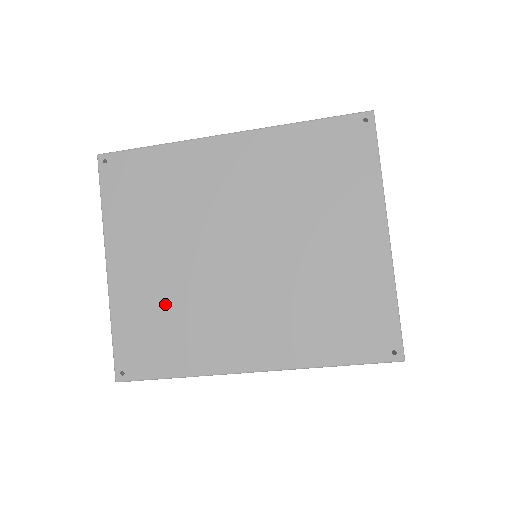
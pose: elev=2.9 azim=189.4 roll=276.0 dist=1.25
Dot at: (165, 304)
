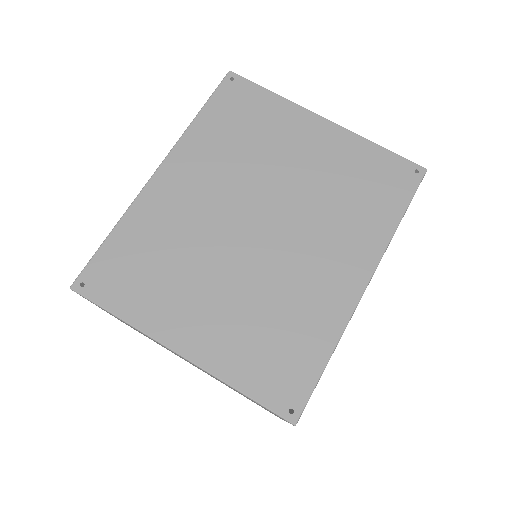
Dot at: (255, 321)
